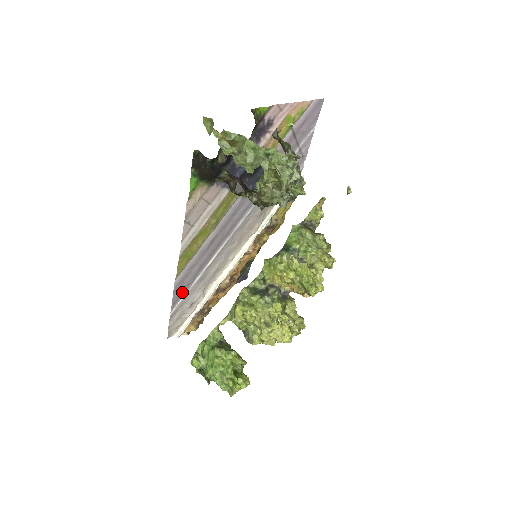
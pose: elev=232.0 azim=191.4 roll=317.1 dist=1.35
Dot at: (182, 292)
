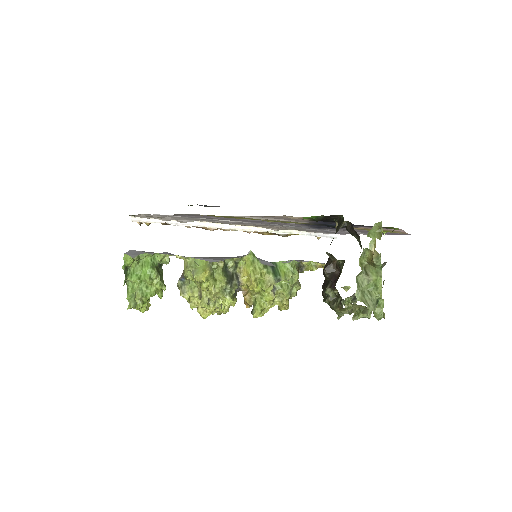
Dot at: (184, 216)
